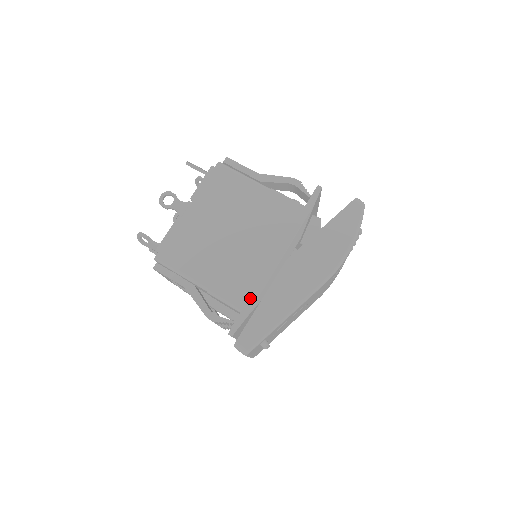
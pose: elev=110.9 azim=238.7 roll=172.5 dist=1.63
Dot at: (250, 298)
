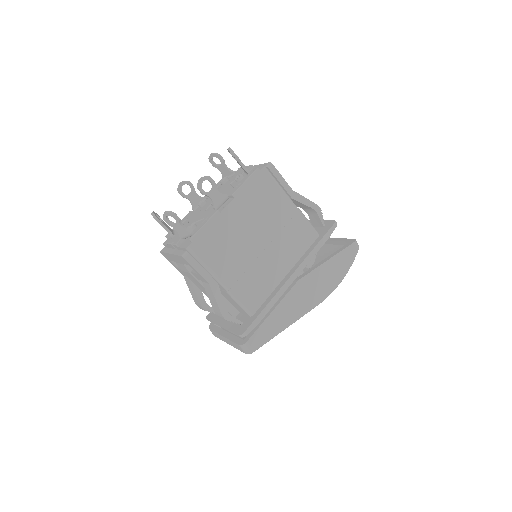
Dot at: (265, 308)
